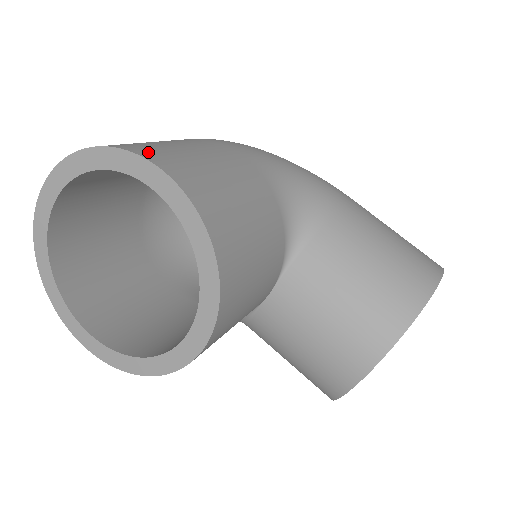
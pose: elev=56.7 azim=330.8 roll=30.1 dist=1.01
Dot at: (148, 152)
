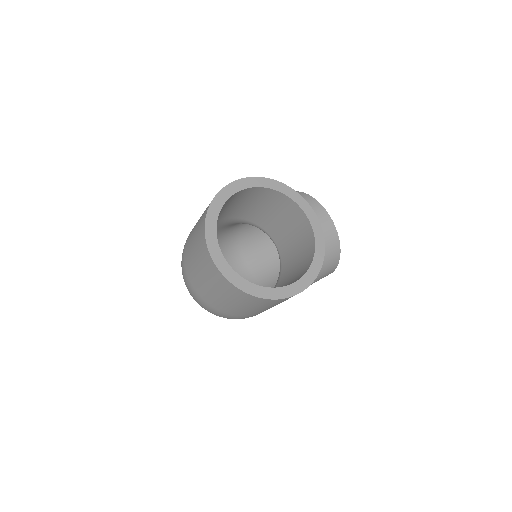
Dot at: occluded
